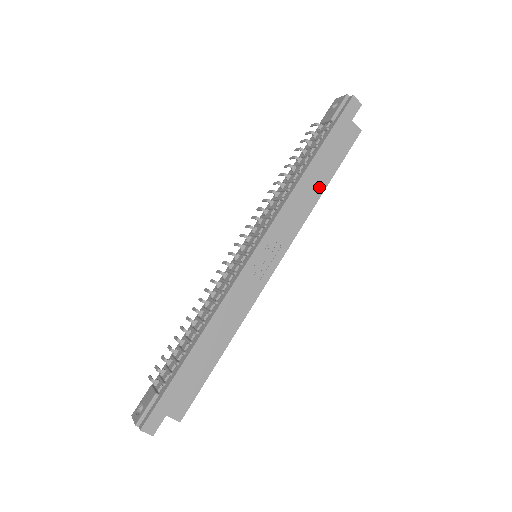
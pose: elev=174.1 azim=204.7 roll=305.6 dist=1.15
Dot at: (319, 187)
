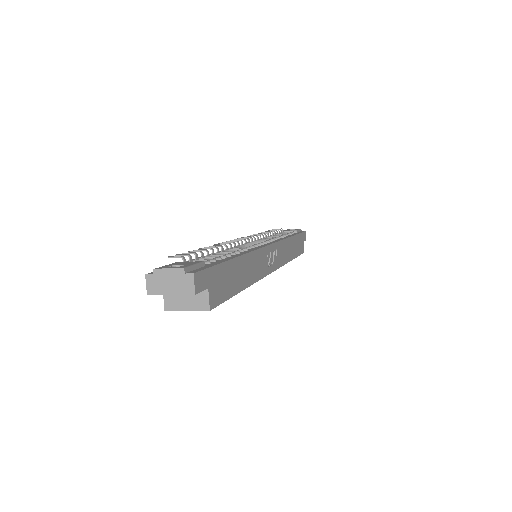
Dot at: (292, 254)
